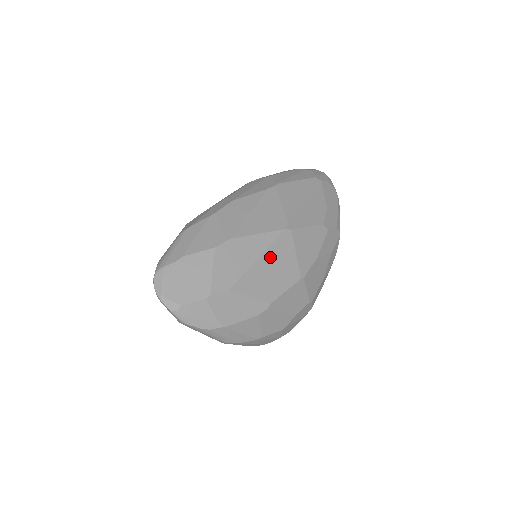
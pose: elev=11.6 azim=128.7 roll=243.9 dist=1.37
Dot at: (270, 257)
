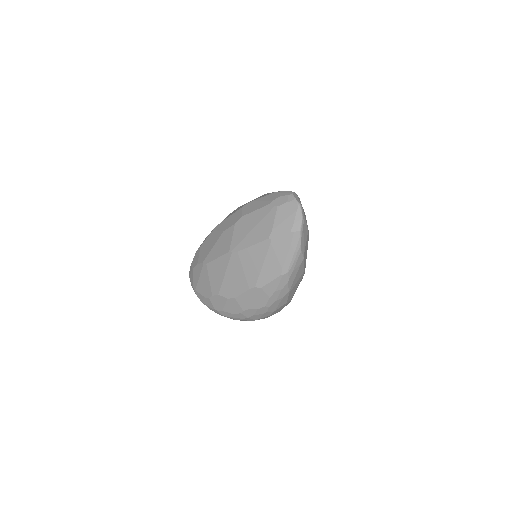
Dot at: occluded
